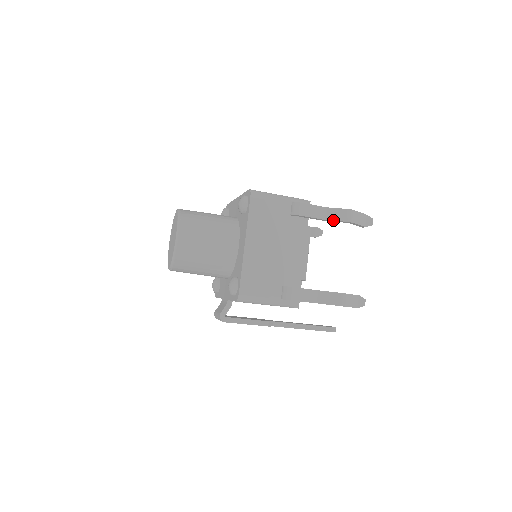
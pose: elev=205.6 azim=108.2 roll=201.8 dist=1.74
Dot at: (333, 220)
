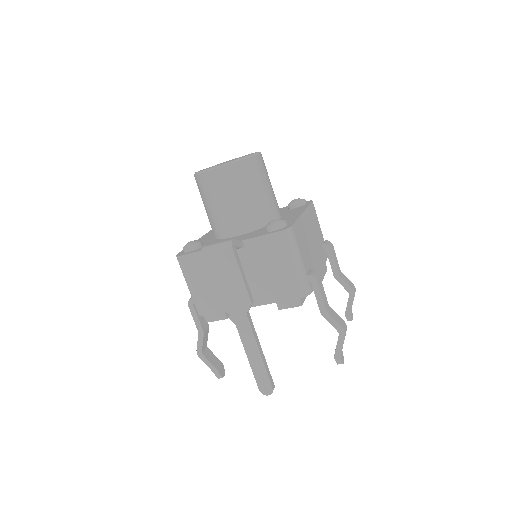
Dot at: (344, 280)
